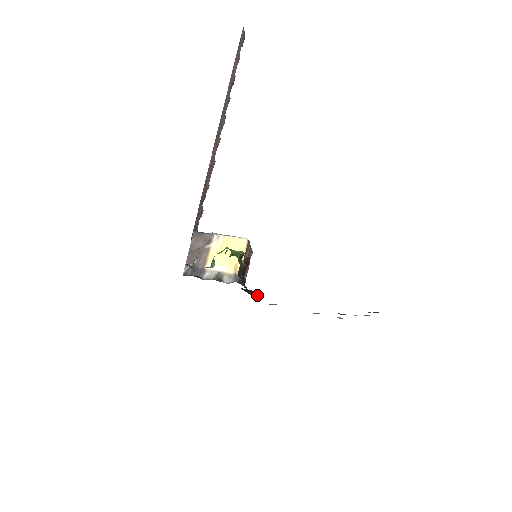
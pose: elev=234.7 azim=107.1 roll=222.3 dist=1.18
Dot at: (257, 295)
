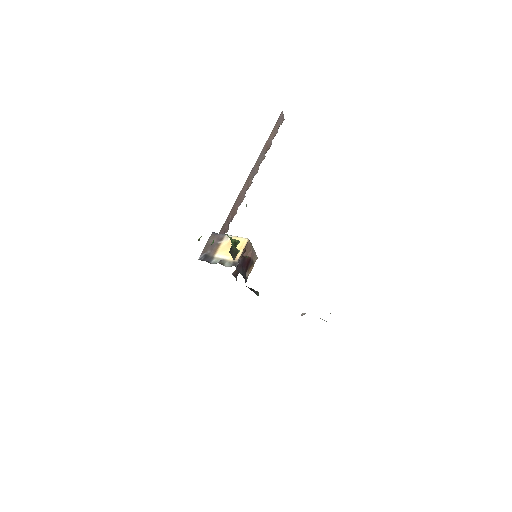
Dot at: (258, 293)
